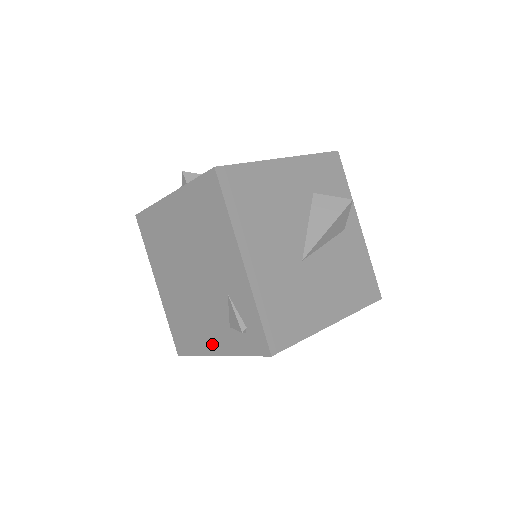
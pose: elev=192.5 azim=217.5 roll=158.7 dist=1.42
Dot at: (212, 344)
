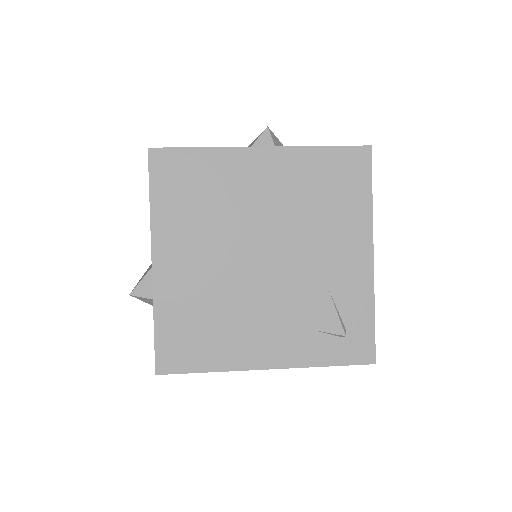
Dot at: (262, 353)
